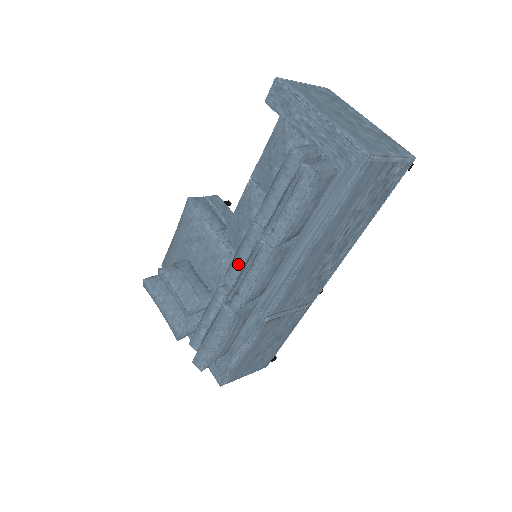
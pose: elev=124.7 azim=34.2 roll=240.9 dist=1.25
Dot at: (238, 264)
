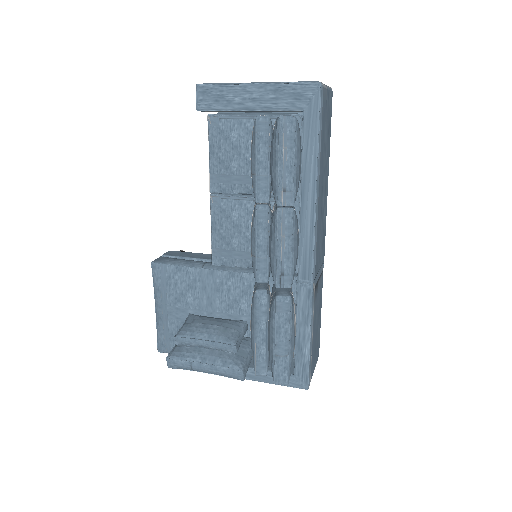
Dot at: (263, 254)
